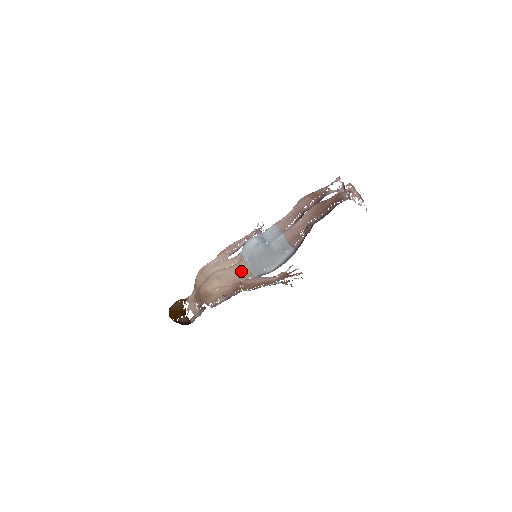
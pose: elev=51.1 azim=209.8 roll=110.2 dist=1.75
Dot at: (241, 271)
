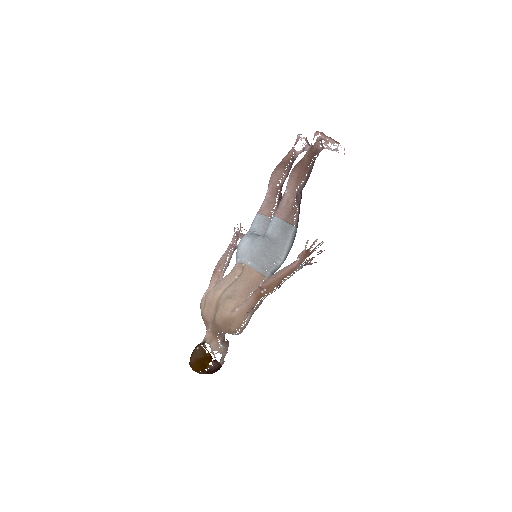
Dot at: (251, 278)
